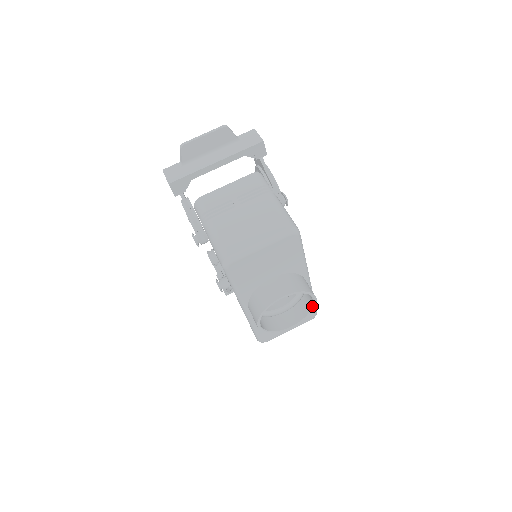
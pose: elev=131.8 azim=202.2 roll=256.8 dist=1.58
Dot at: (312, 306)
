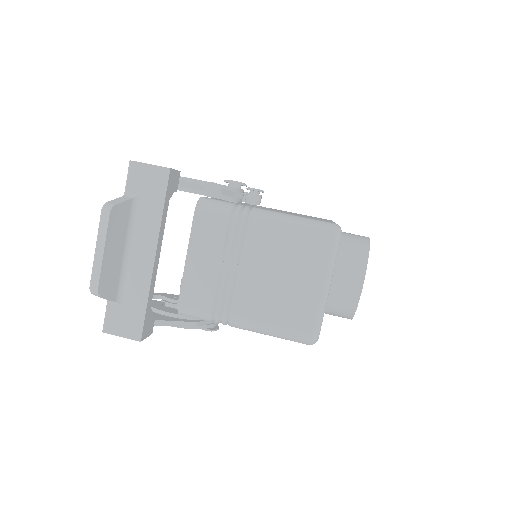
Dot at: occluded
